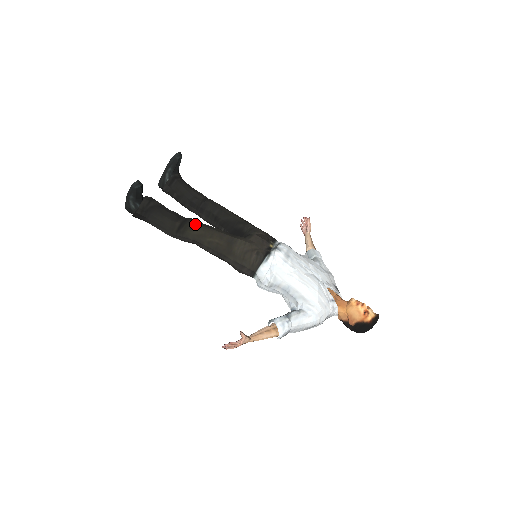
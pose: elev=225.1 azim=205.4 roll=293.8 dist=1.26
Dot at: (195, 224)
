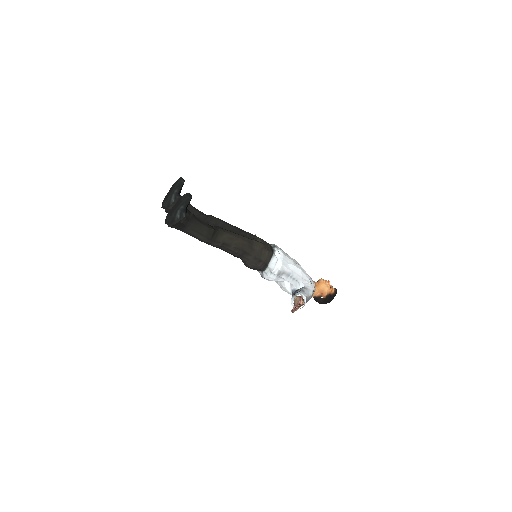
Dot at: (224, 230)
